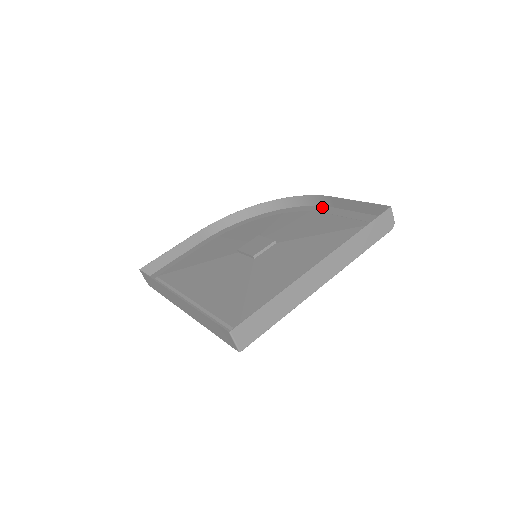
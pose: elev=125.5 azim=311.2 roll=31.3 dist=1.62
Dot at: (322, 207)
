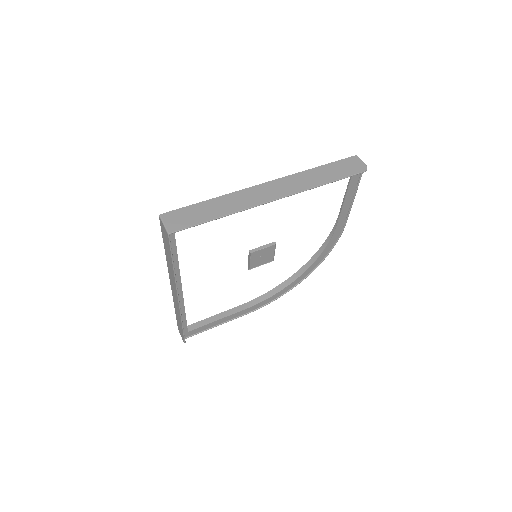
Dot at: (340, 232)
